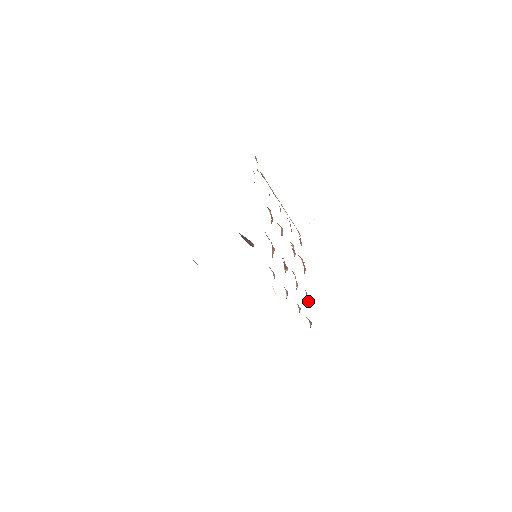
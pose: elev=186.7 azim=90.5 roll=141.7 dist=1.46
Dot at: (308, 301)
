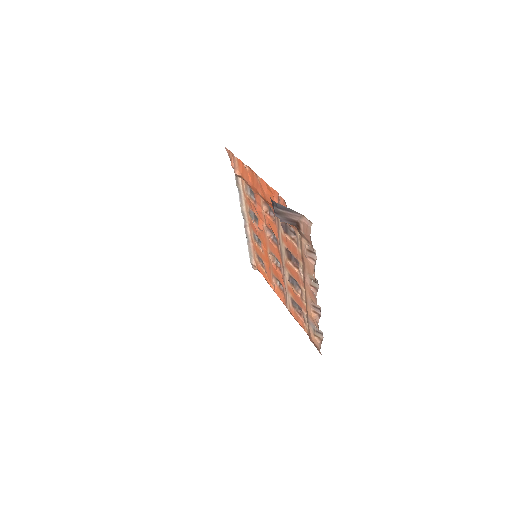
Dot at: occluded
